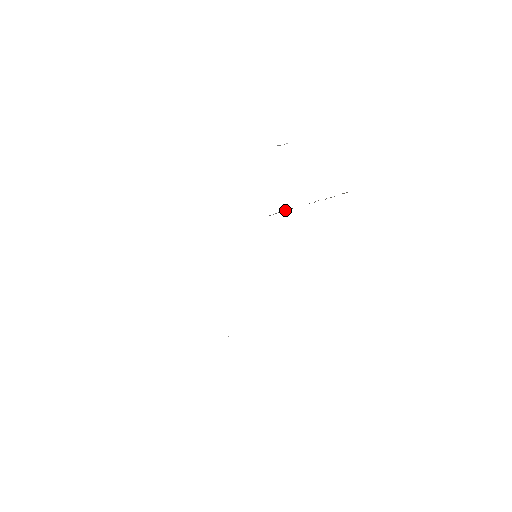
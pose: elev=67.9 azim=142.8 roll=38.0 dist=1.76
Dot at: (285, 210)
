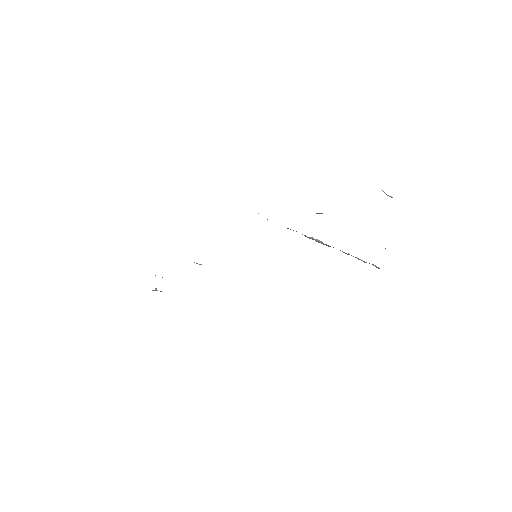
Dot at: (321, 241)
